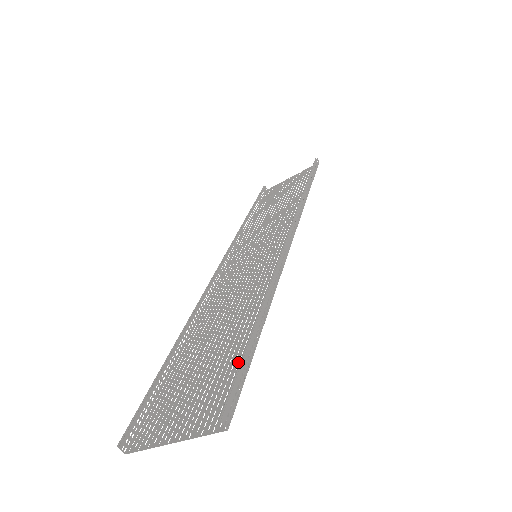
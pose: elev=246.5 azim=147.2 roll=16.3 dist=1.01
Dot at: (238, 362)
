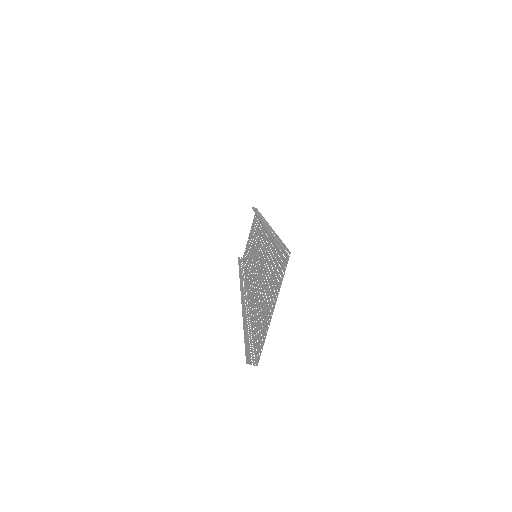
Dot at: (277, 255)
